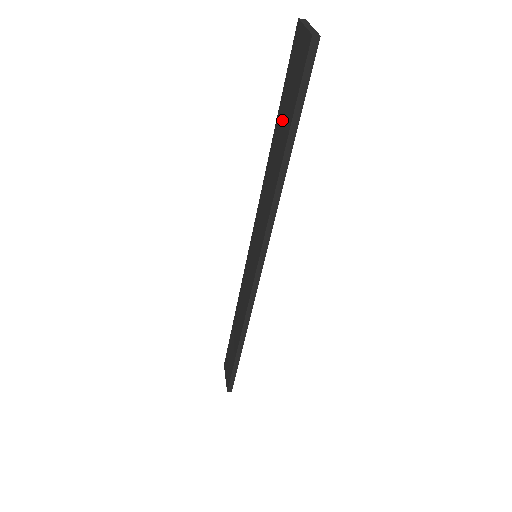
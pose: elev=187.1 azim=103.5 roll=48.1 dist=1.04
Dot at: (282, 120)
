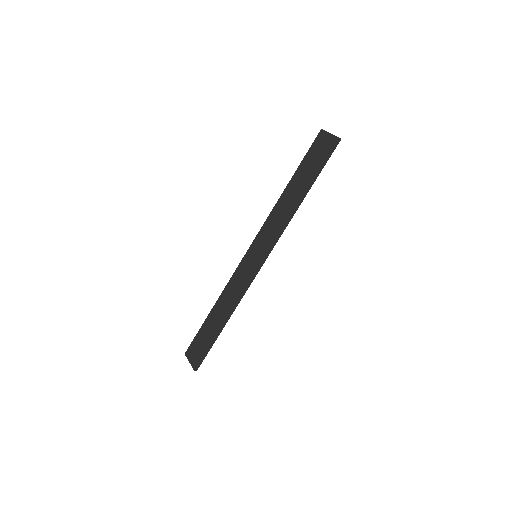
Dot at: (302, 175)
